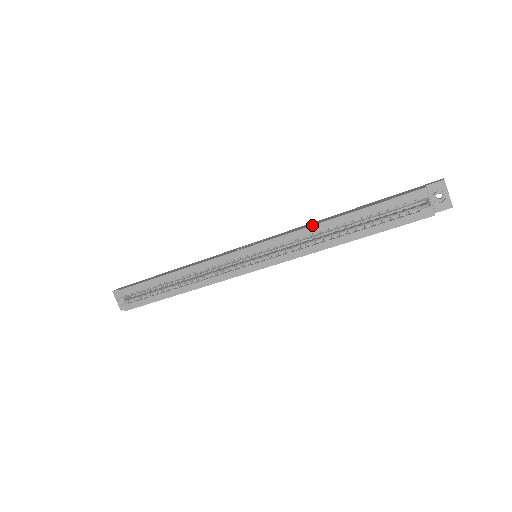
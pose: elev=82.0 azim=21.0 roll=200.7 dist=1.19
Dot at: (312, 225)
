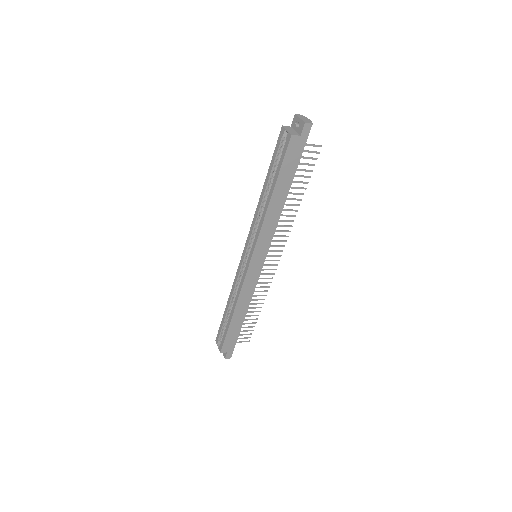
Dot at: (257, 205)
